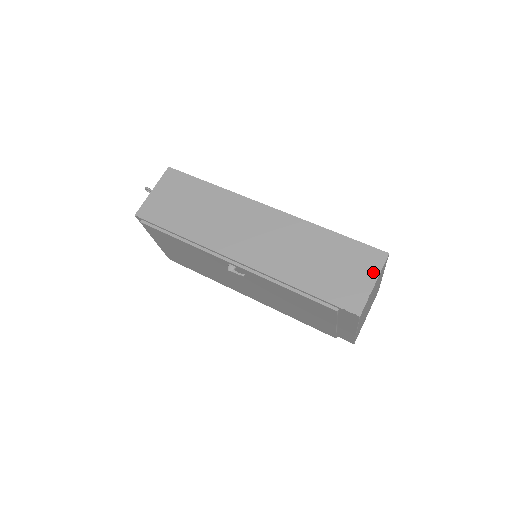
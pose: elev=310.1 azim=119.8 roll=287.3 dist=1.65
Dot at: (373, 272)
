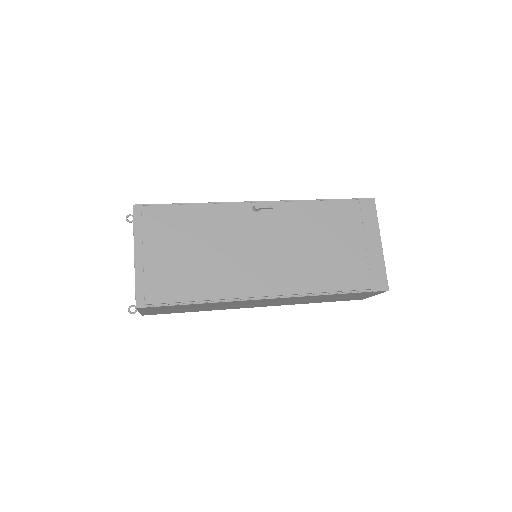
Dot at: occluded
